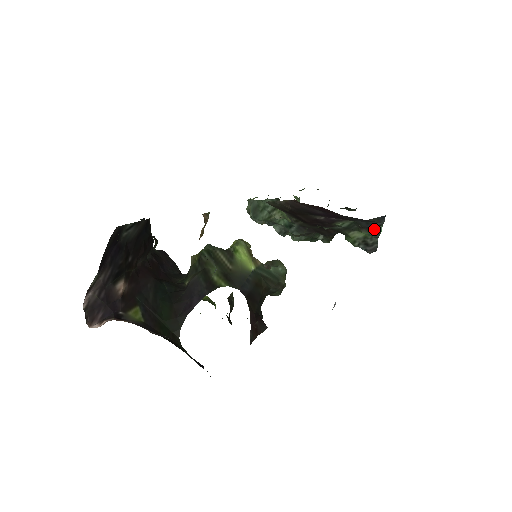
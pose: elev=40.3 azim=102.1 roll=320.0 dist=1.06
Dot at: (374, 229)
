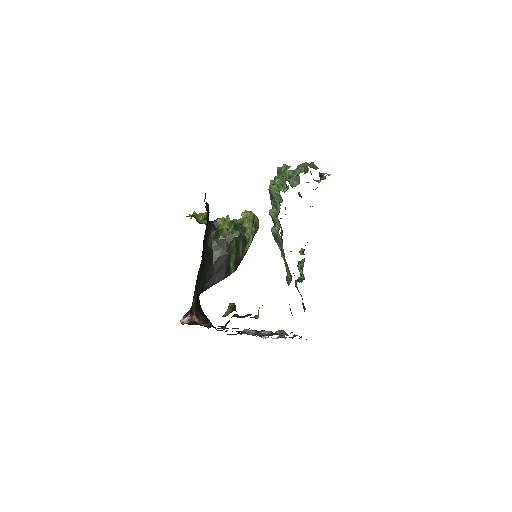
Dot at: occluded
